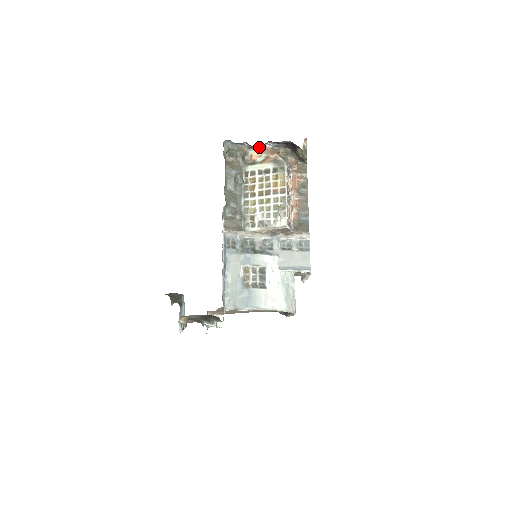
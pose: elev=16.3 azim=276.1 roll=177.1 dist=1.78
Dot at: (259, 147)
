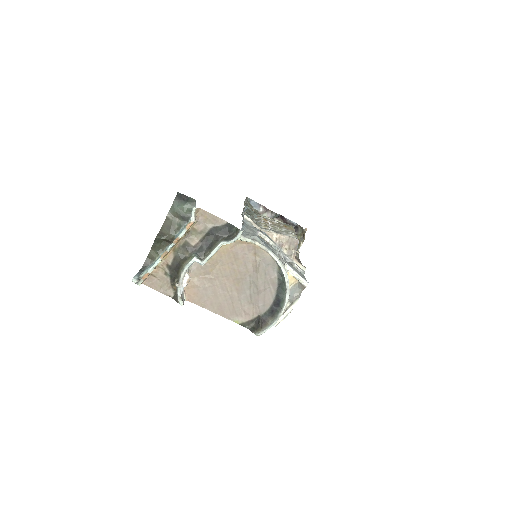
Dot at: (271, 215)
